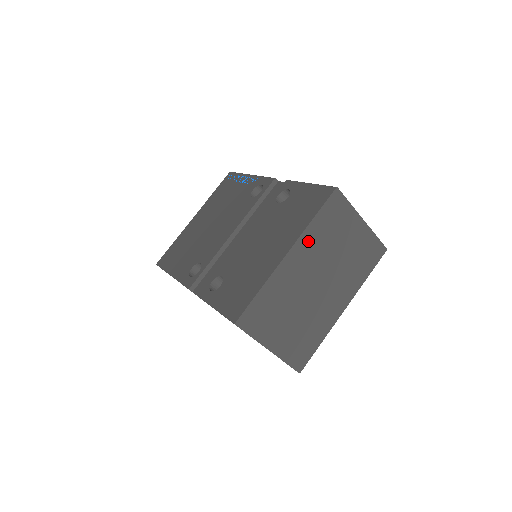
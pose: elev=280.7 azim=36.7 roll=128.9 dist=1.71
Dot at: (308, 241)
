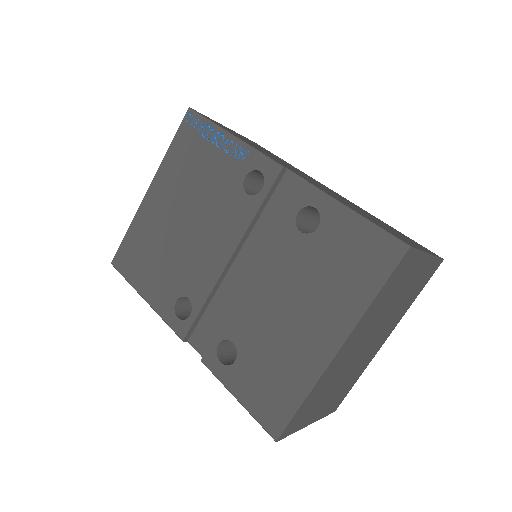
Dot at: (364, 322)
